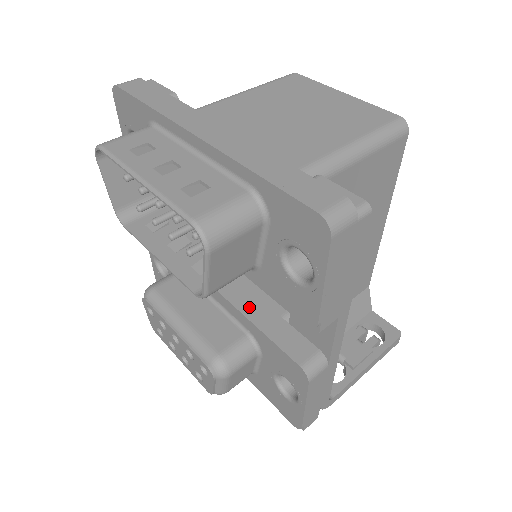
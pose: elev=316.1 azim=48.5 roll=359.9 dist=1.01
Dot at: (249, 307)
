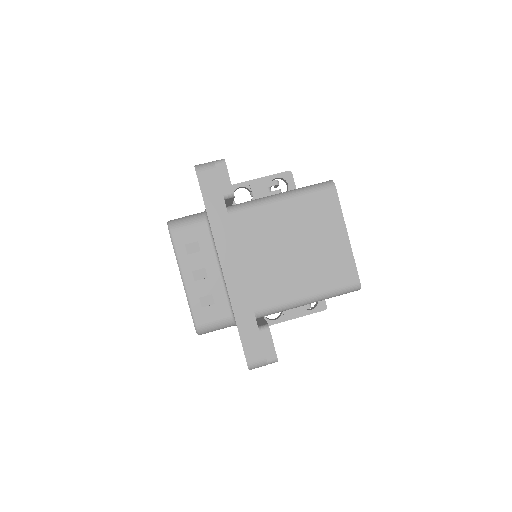
Dot at: occluded
